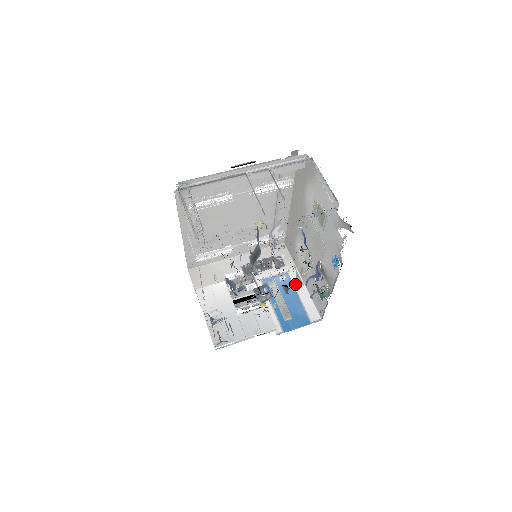
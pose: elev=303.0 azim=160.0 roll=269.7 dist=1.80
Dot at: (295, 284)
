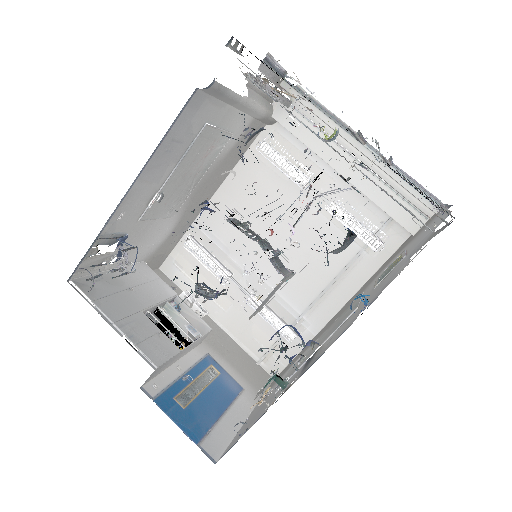
Dot at: (237, 404)
